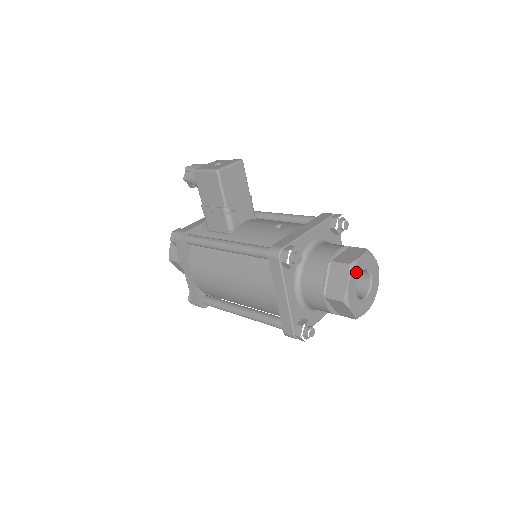
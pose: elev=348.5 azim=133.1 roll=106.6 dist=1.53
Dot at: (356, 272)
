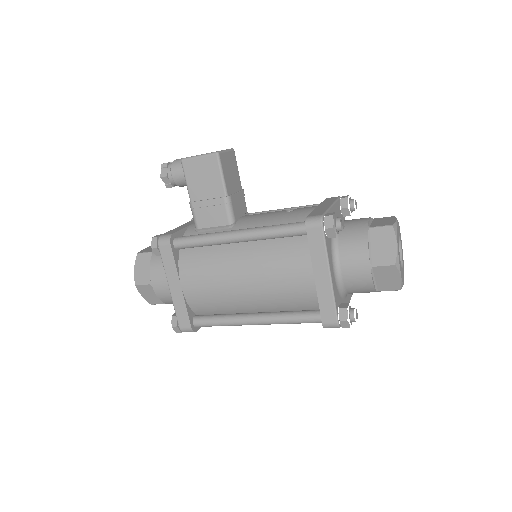
Dot at: (397, 235)
